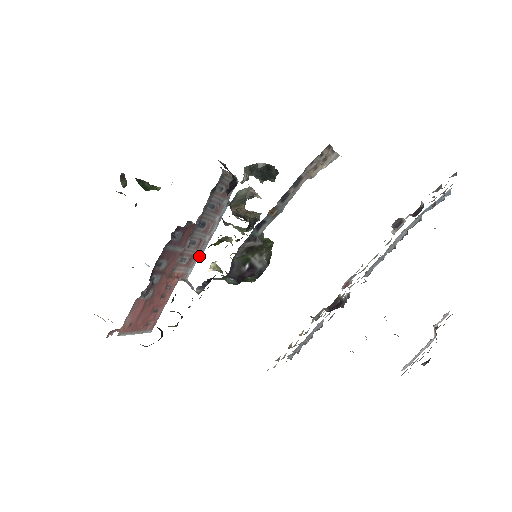
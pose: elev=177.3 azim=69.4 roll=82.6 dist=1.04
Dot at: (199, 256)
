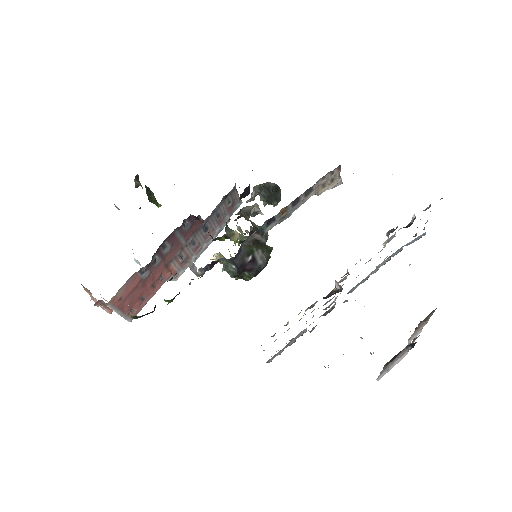
Dot at: (193, 260)
